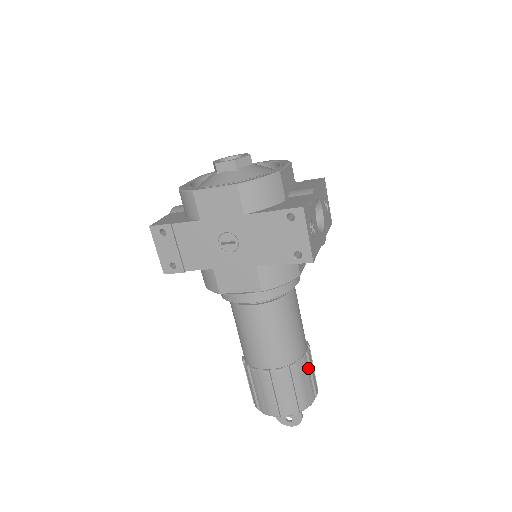
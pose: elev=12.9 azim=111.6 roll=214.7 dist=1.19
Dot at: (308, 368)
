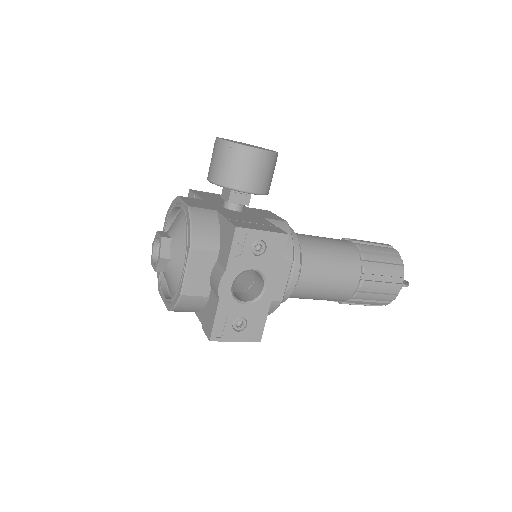
Dot at: (372, 288)
